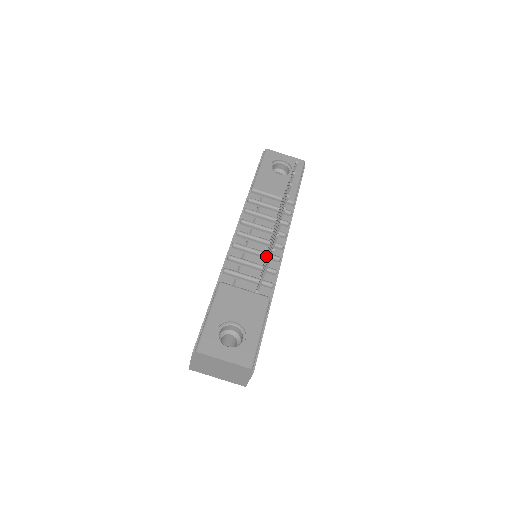
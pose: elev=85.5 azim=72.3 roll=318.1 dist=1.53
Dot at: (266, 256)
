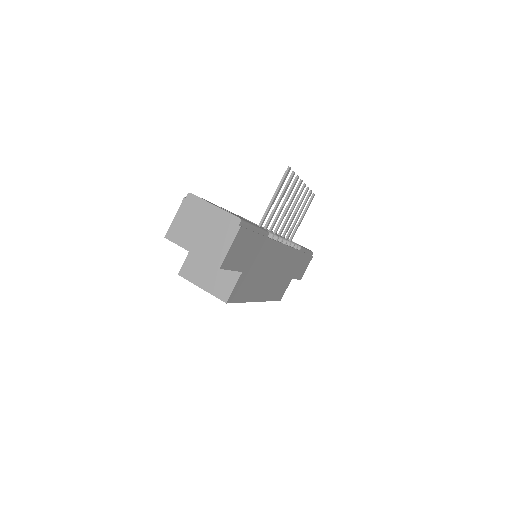
Dot at: (272, 223)
